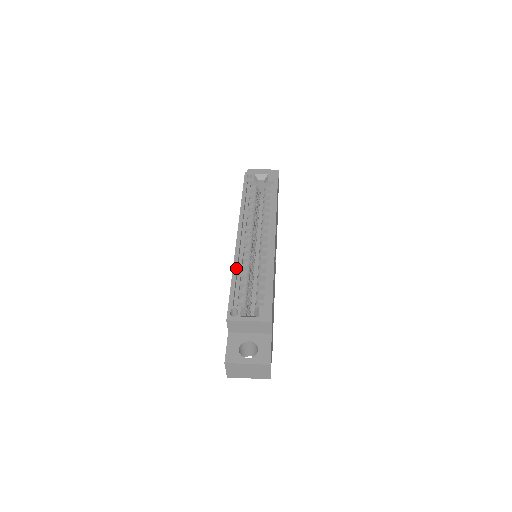
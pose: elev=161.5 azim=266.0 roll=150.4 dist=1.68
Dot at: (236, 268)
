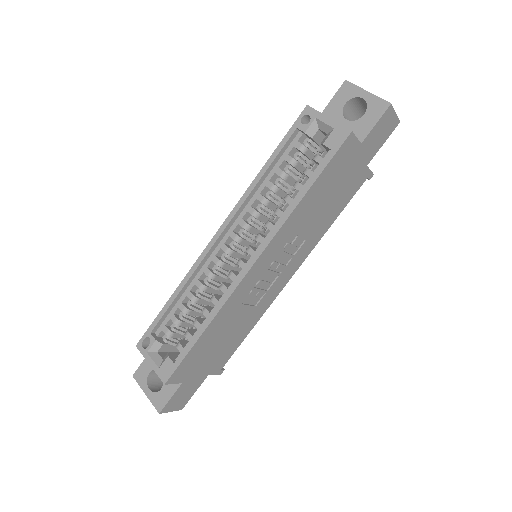
Dot at: (183, 285)
